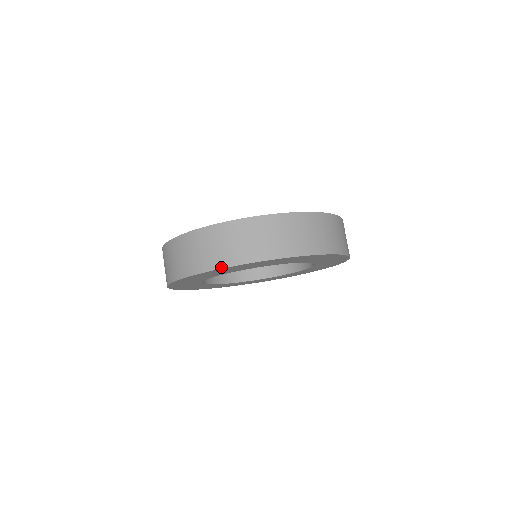
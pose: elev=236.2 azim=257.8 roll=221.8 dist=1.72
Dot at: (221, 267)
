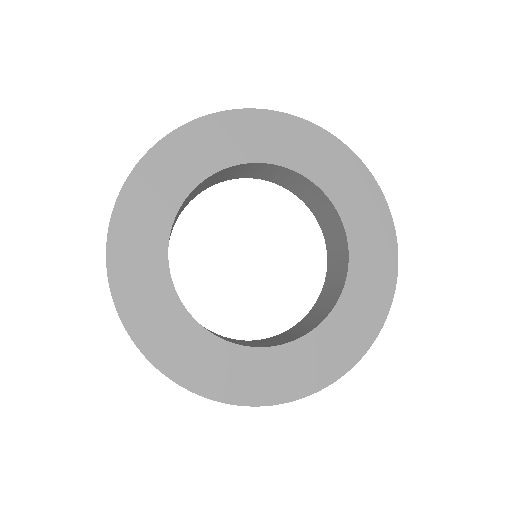
Dot at: (115, 202)
